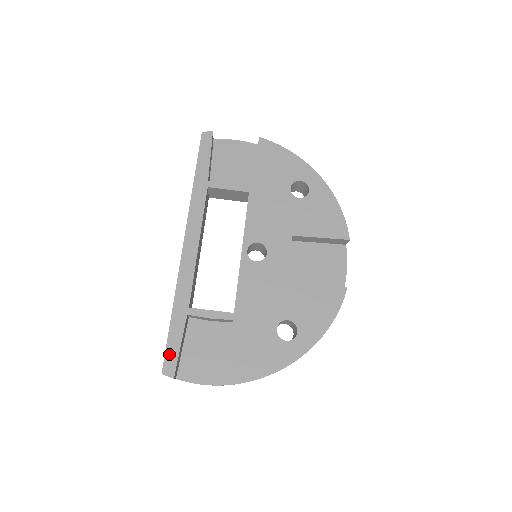
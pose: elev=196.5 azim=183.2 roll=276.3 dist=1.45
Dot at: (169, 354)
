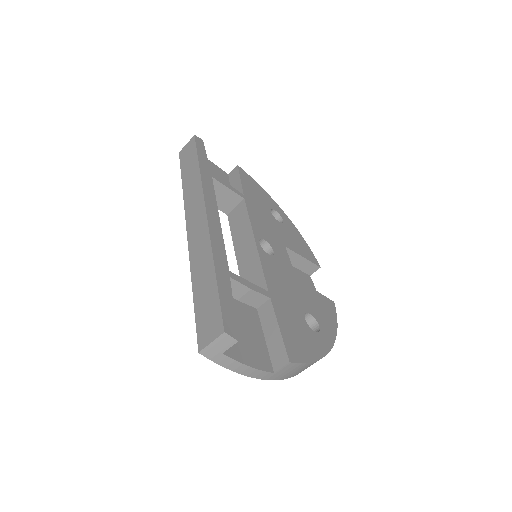
Dot at: (225, 312)
